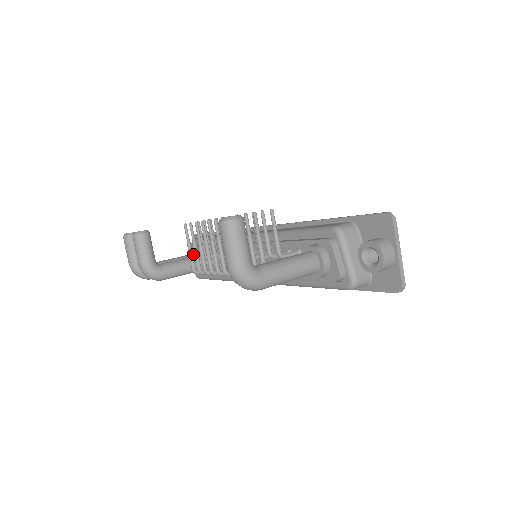
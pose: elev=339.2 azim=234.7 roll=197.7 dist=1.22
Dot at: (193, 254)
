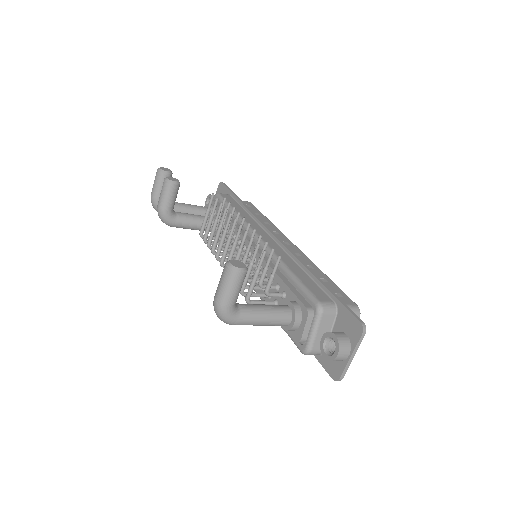
Dot at: (210, 210)
